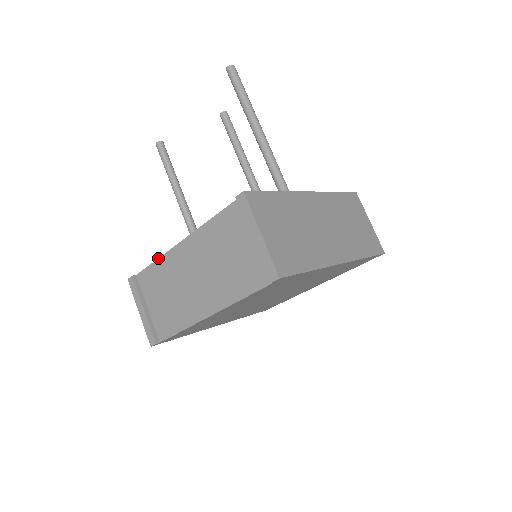
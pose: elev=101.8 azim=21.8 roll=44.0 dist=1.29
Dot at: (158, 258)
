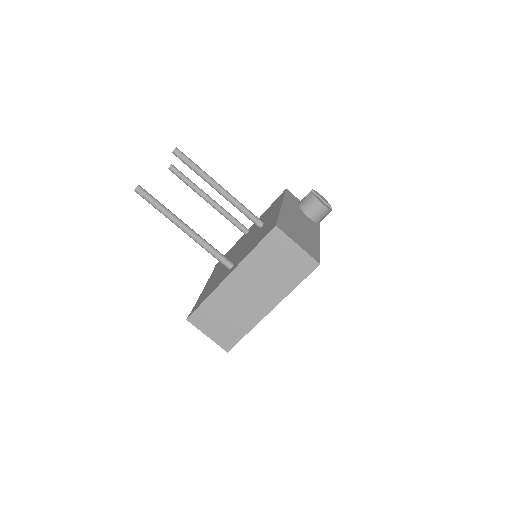
Dot at: (210, 276)
